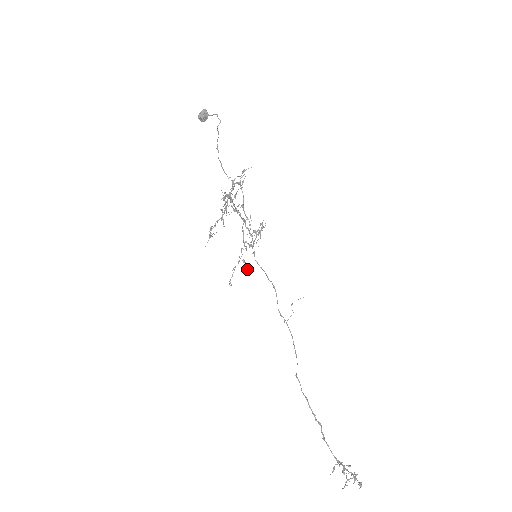
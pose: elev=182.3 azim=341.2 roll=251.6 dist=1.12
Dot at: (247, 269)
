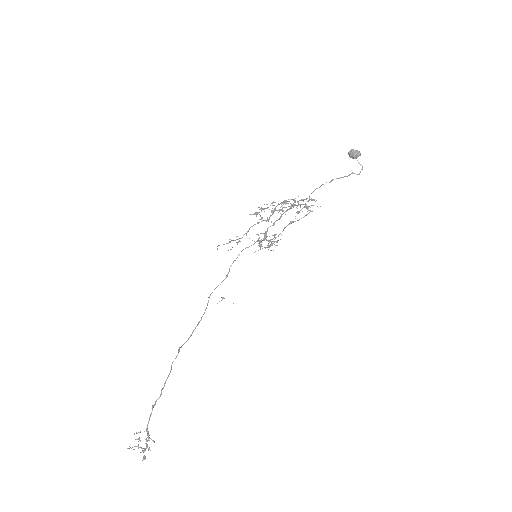
Dot at: occluded
